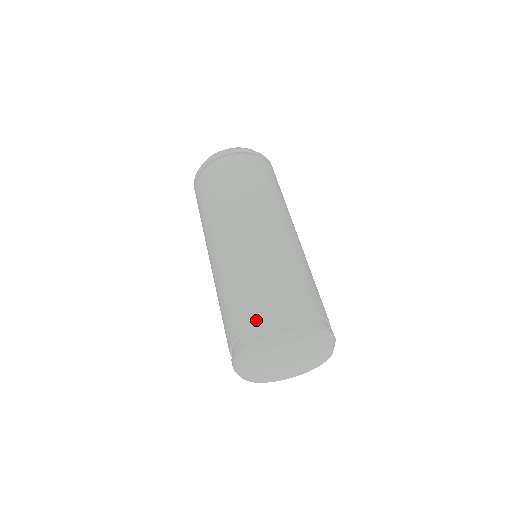
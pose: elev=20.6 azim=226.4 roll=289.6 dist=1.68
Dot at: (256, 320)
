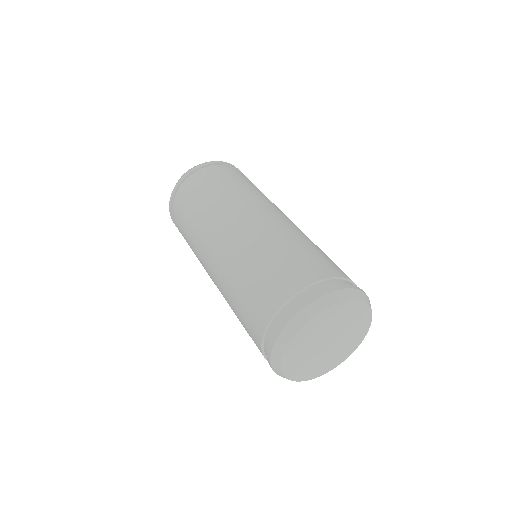
Dot at: (306, 281)
